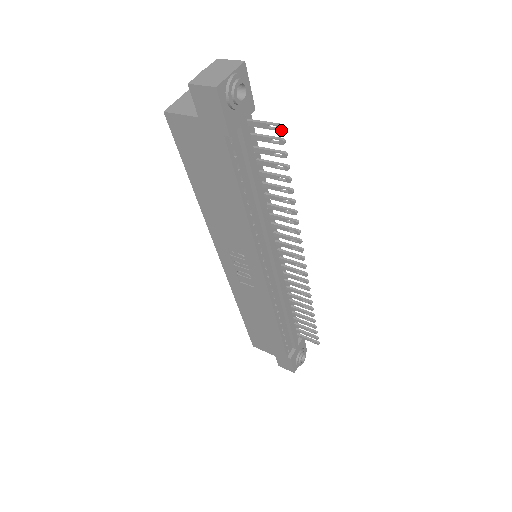
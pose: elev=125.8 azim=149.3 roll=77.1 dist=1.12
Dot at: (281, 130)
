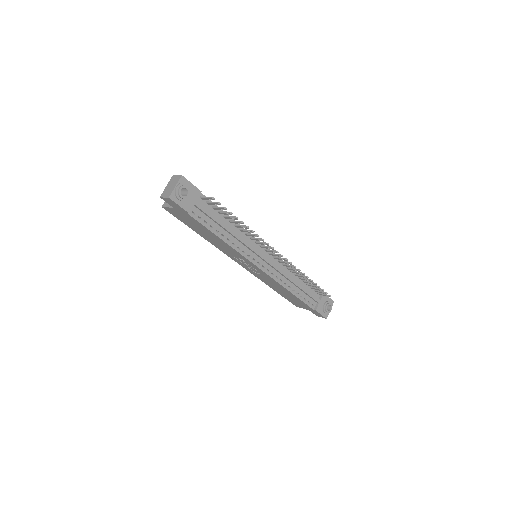
Dot at: occluded
